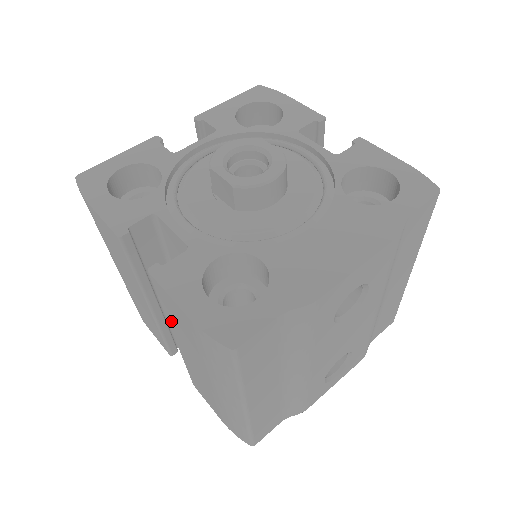
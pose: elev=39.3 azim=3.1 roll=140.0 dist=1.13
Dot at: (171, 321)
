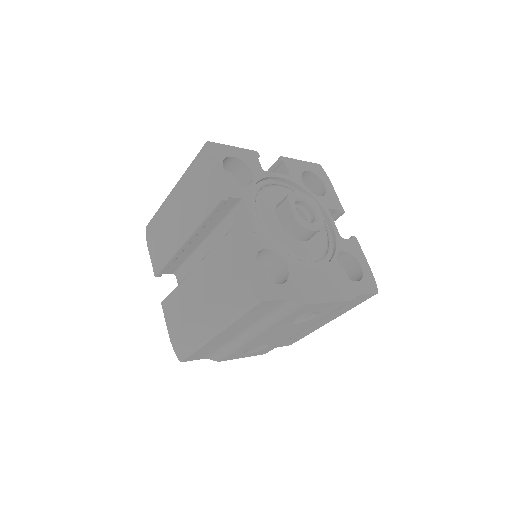
Dot at: (210, 261)
